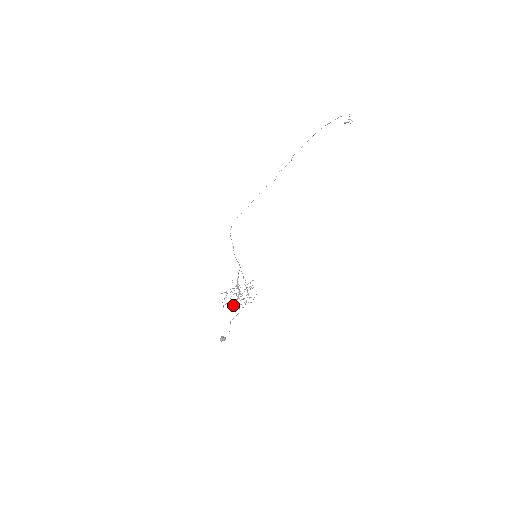
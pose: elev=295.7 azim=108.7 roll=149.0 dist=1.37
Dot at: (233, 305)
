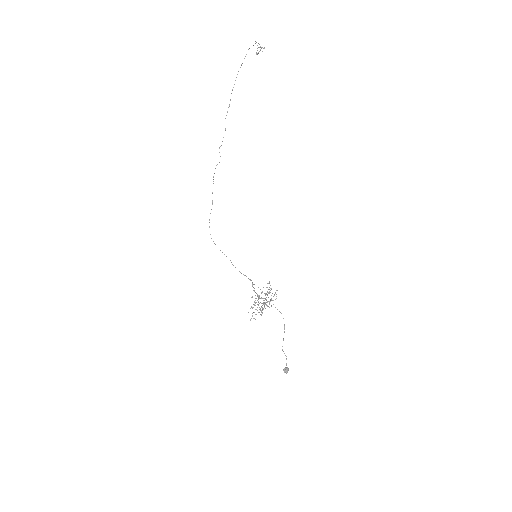
Dot at: occluded
